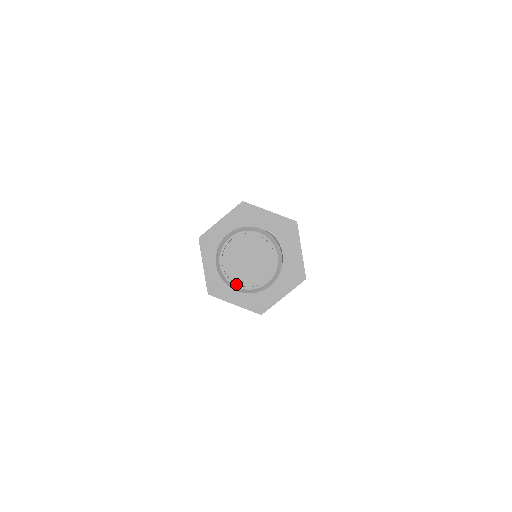
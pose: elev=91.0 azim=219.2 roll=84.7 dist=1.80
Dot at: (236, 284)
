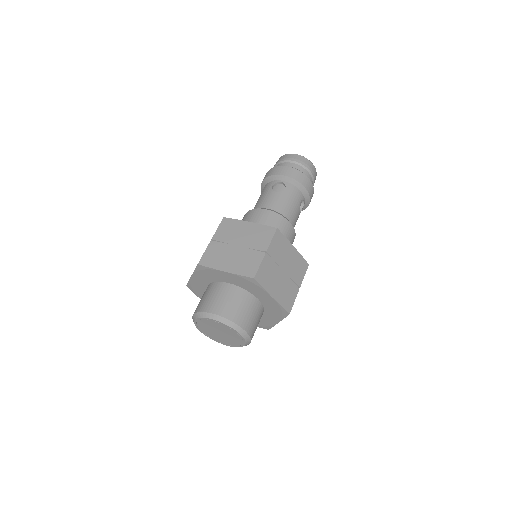
Dot at: (201, 331)
